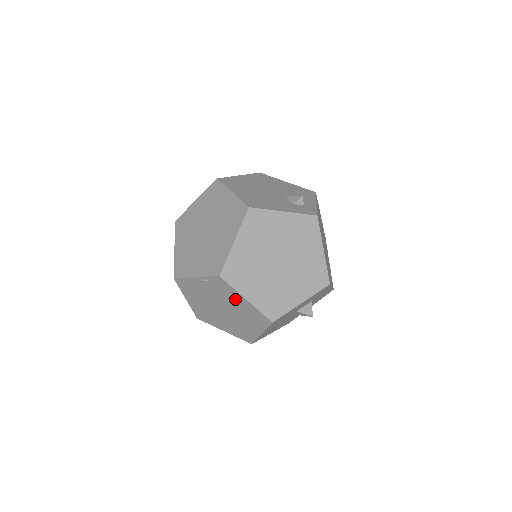
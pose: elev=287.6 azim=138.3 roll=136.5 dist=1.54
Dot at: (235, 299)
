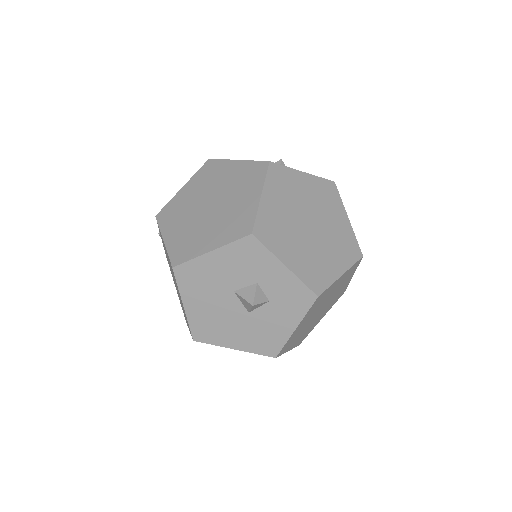
Dot at: (165, 248)
